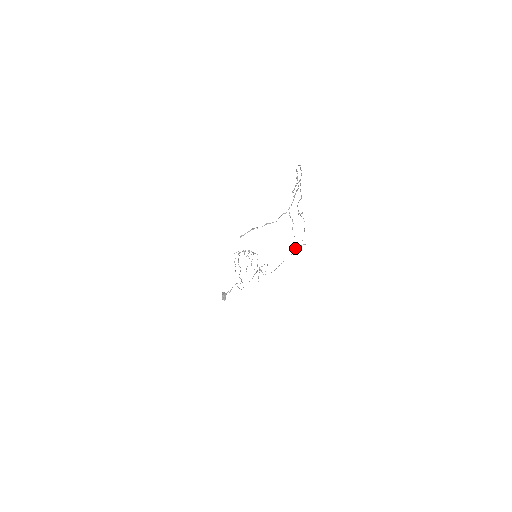
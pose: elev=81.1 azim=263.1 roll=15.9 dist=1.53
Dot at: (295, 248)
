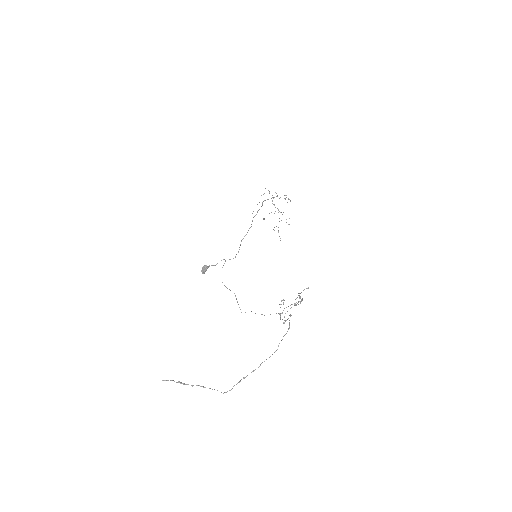
Dot at: occluded
